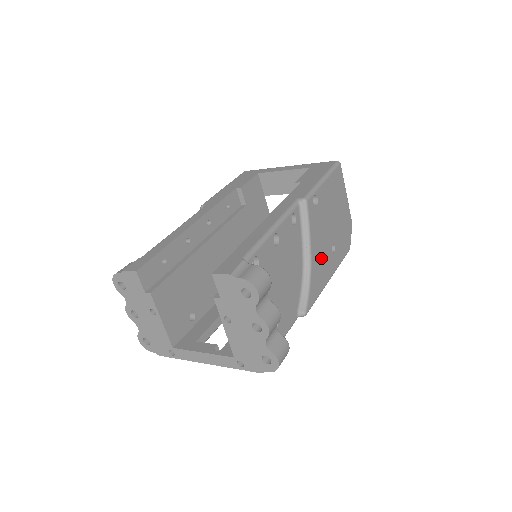
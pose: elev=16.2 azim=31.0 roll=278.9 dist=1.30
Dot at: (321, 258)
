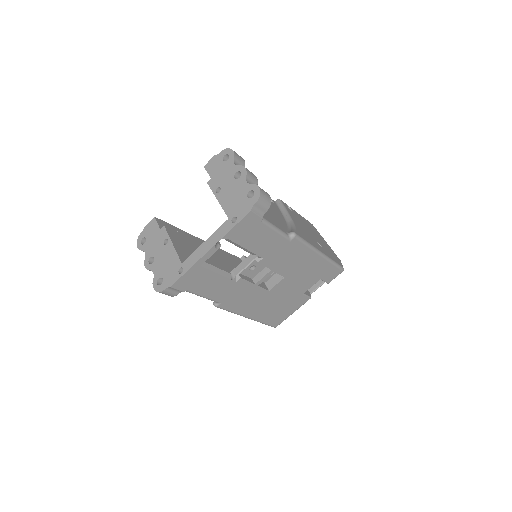
Dot at: (305, 233)
